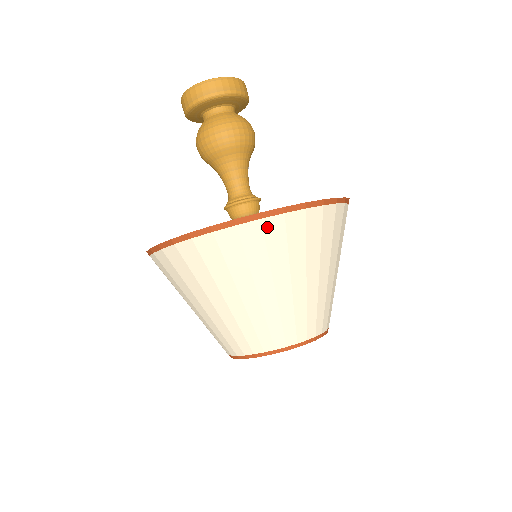
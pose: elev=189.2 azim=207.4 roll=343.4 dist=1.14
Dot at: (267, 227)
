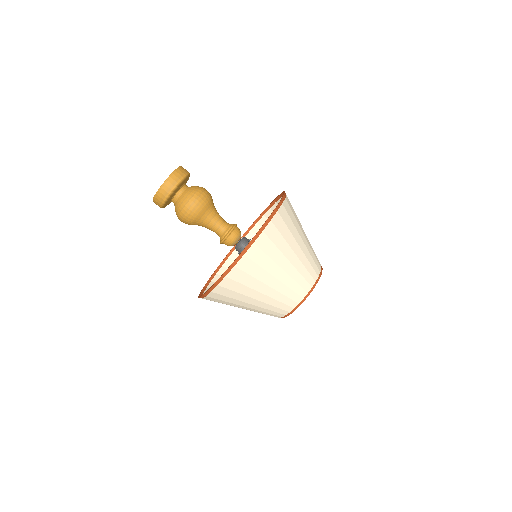
Dot at: (241, 267)
